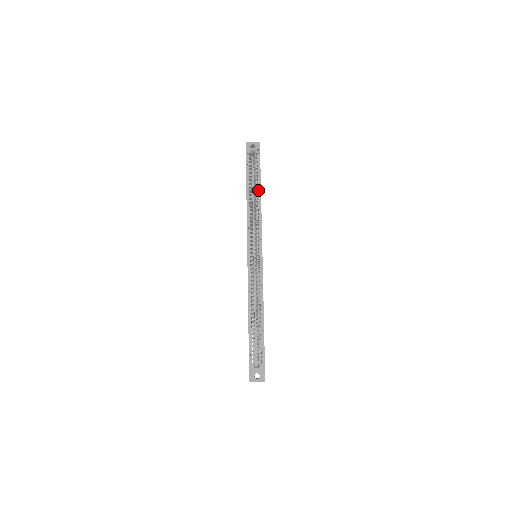
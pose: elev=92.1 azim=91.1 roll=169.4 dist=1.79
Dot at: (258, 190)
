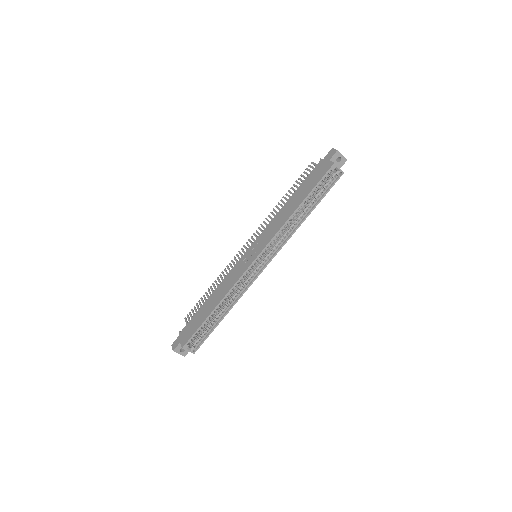
Dot at: (309, 210)
